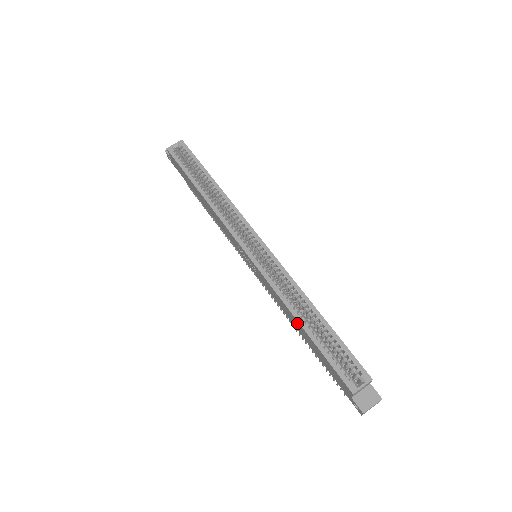
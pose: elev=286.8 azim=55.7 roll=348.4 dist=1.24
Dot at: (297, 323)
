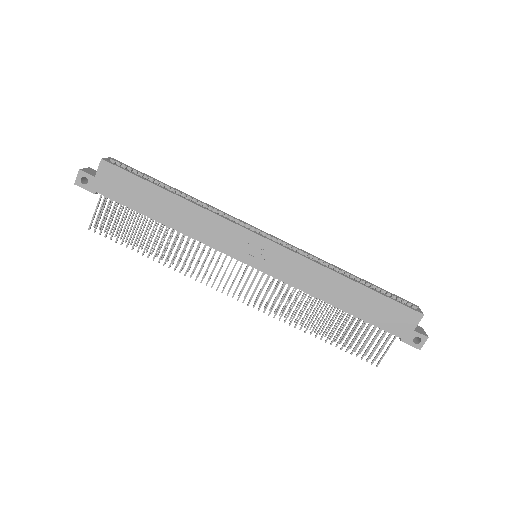
Dot at: (346, 286)
